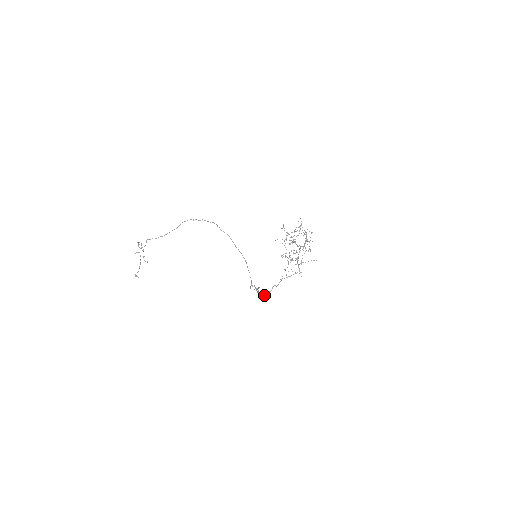
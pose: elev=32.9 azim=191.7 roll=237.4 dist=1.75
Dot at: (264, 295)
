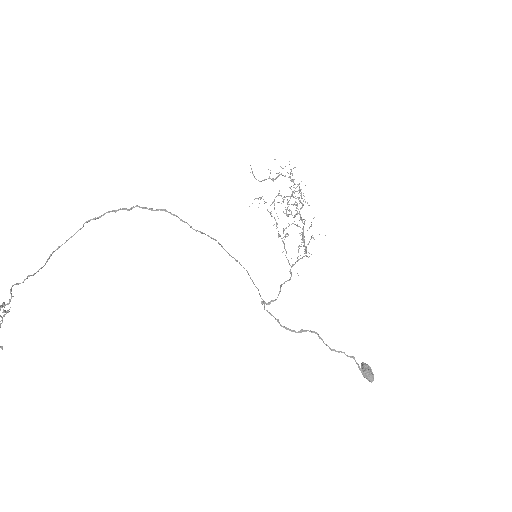
Dot at: (373, 374)
